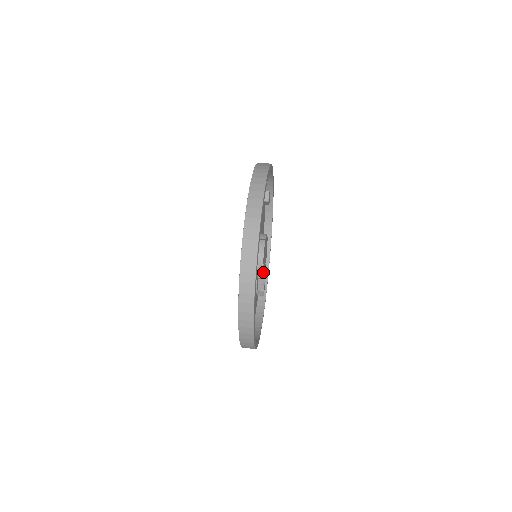
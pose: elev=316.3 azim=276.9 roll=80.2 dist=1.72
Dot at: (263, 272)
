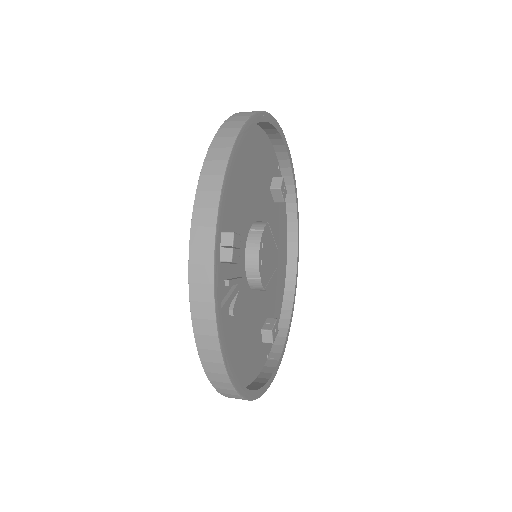
Dot at: (263, 274)
